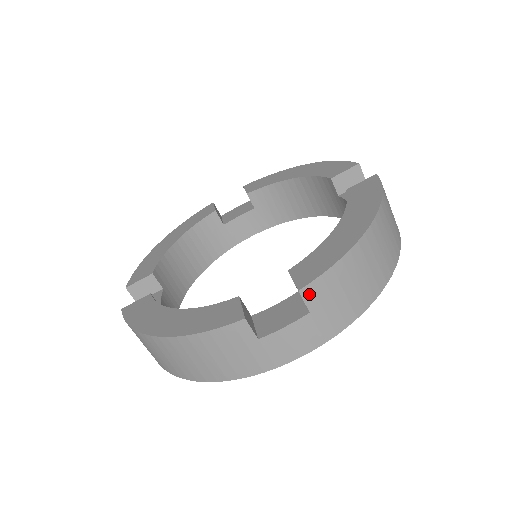
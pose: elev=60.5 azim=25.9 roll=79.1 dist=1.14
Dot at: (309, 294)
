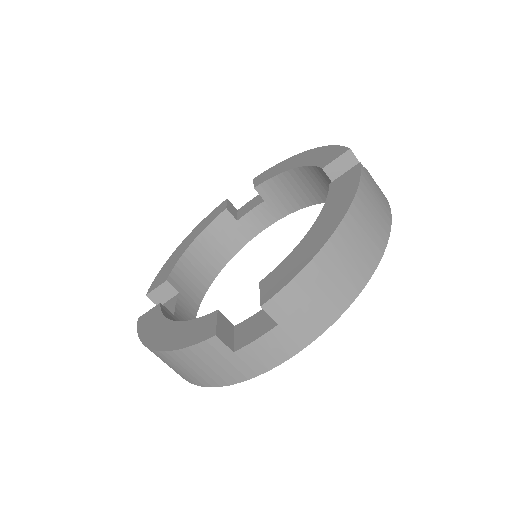
Dot at: (273, 308)
